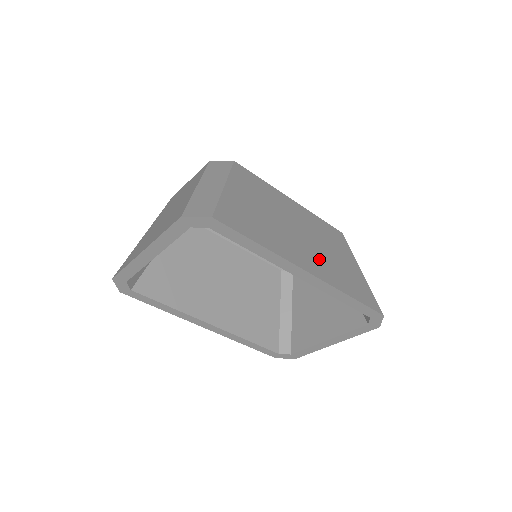
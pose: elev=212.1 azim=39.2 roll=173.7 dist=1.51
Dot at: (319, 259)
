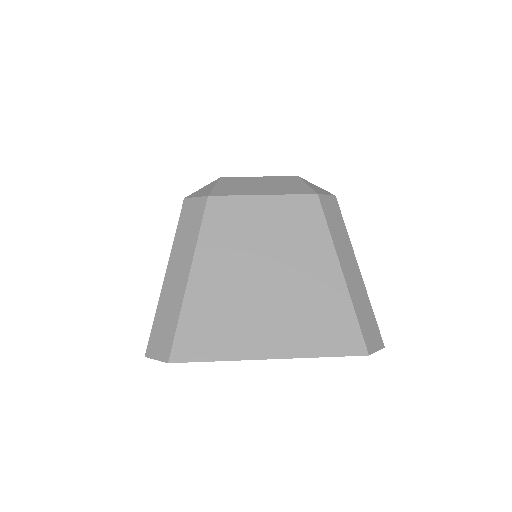
Dot at: occluded
